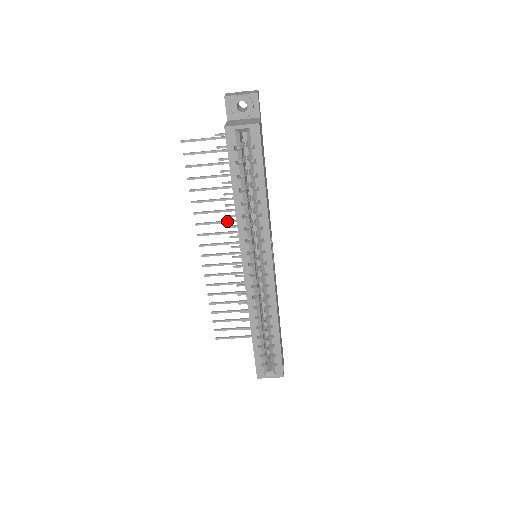
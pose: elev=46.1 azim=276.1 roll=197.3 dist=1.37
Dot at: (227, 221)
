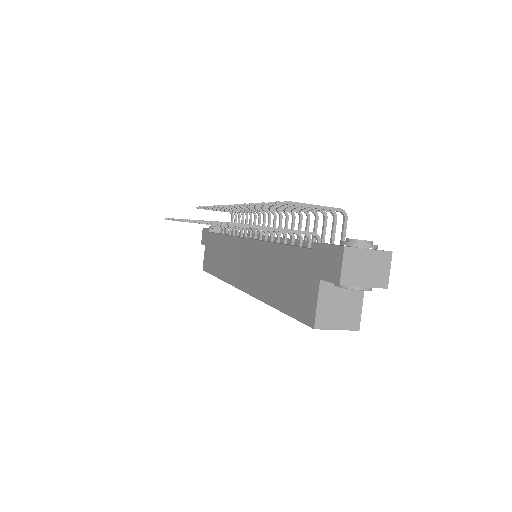
Dot at: occluded
